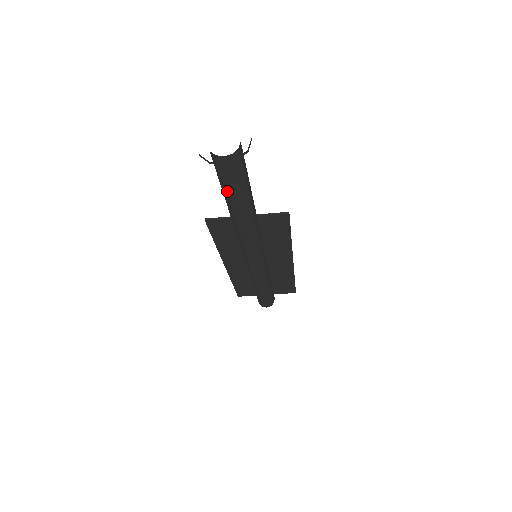
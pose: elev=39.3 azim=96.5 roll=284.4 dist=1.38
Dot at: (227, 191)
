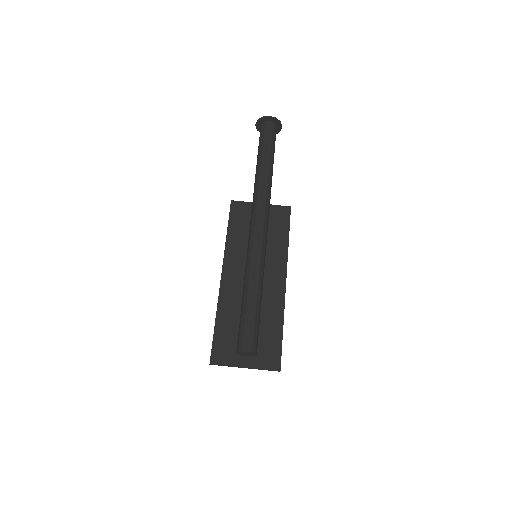
Dot at: (263, 147)
